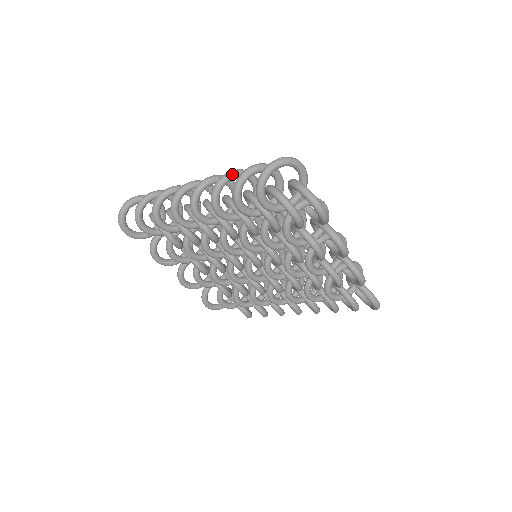
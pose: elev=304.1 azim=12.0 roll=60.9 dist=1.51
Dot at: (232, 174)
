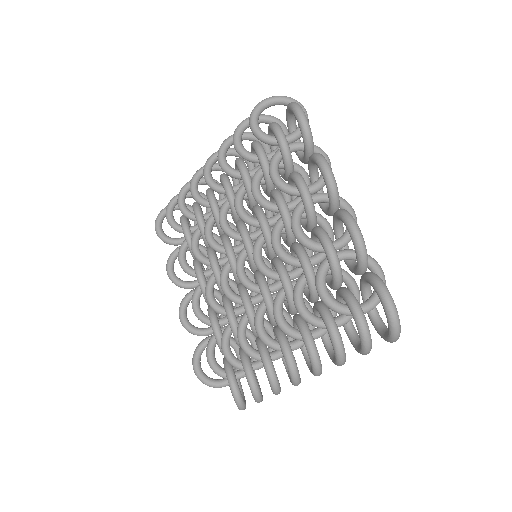
Dot at: (245, 132)
